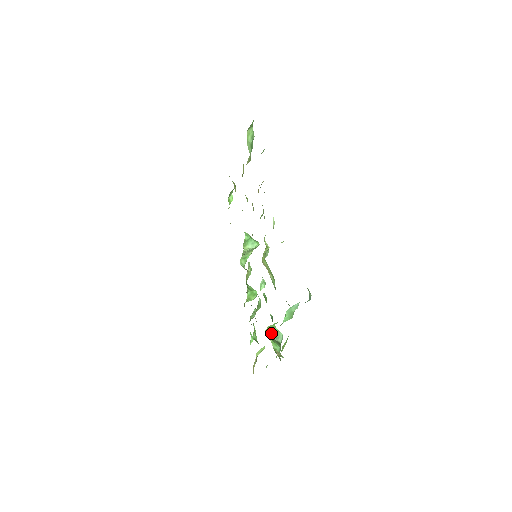
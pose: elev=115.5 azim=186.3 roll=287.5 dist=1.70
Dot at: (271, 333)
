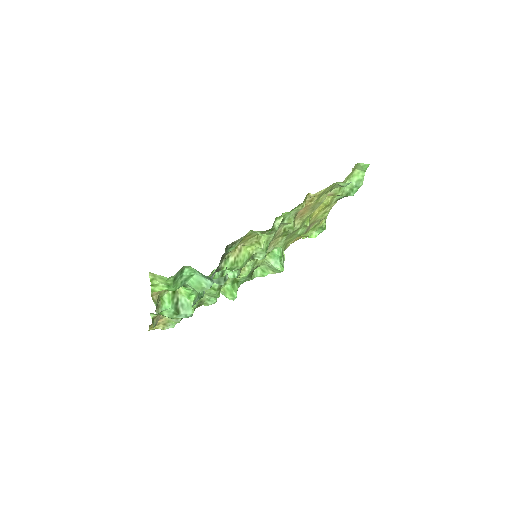
Dot at: (182, 296)
